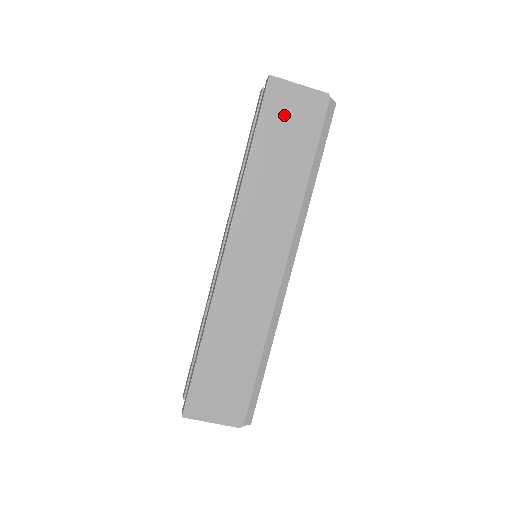
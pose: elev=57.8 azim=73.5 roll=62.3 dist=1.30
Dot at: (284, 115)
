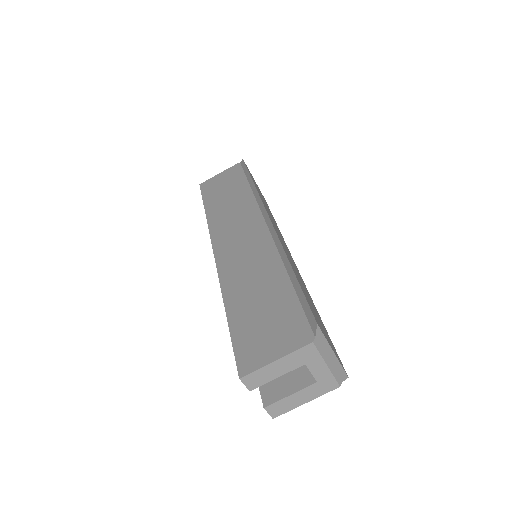
Dot at: (217, 186)
